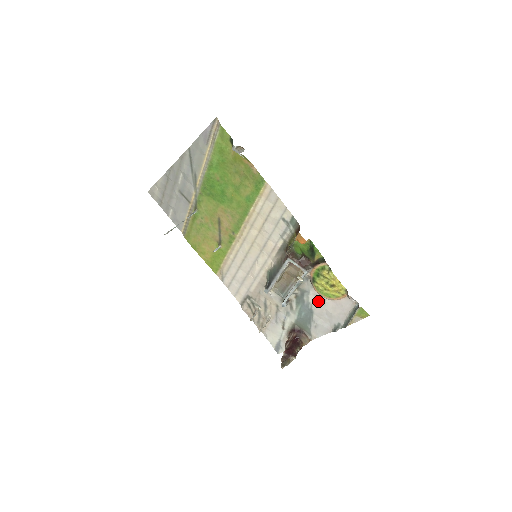
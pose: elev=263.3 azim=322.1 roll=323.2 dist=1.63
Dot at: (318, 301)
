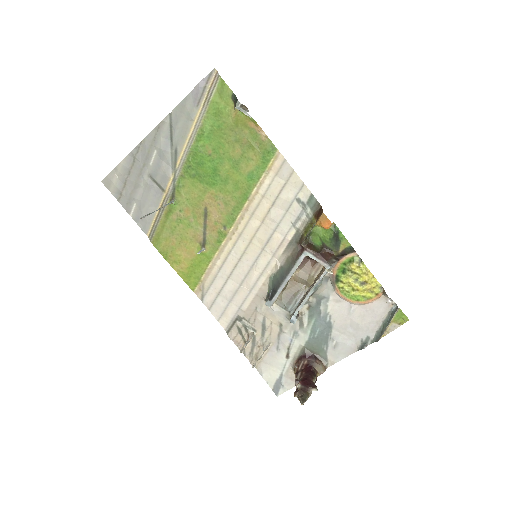
Dot at: (340, 309)
